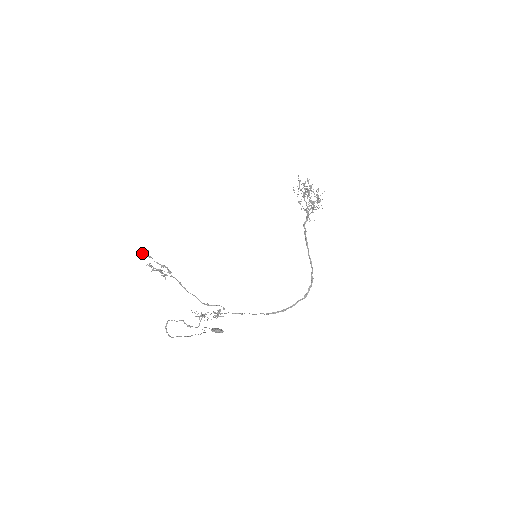
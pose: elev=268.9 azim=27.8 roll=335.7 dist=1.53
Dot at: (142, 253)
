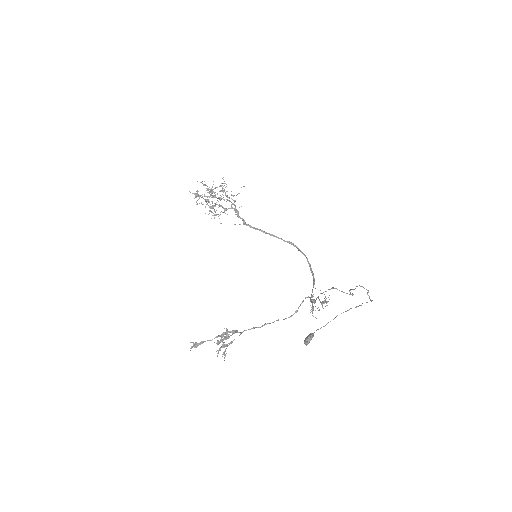
Dot at: occluded
